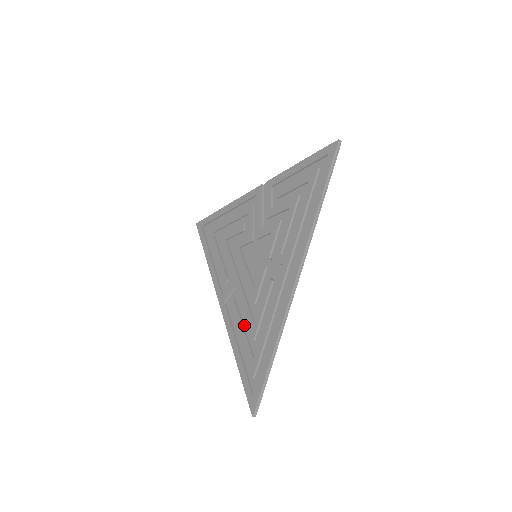
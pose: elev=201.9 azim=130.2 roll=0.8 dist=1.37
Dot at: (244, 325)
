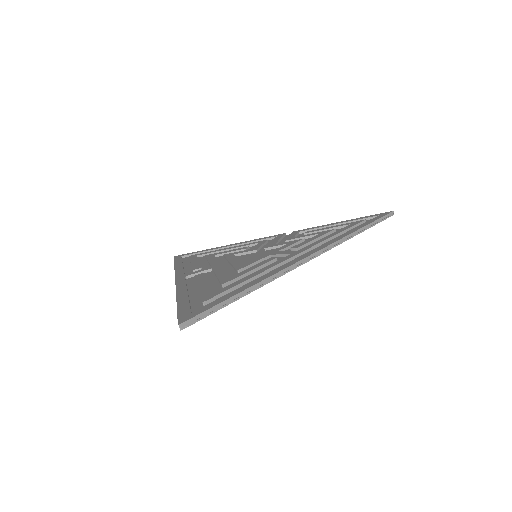
Dot at: (209, 283)
